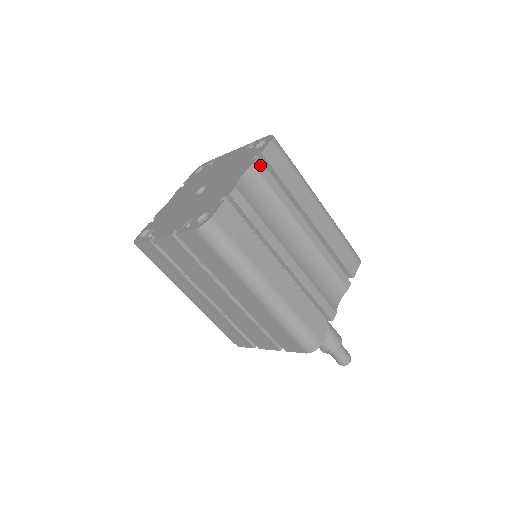
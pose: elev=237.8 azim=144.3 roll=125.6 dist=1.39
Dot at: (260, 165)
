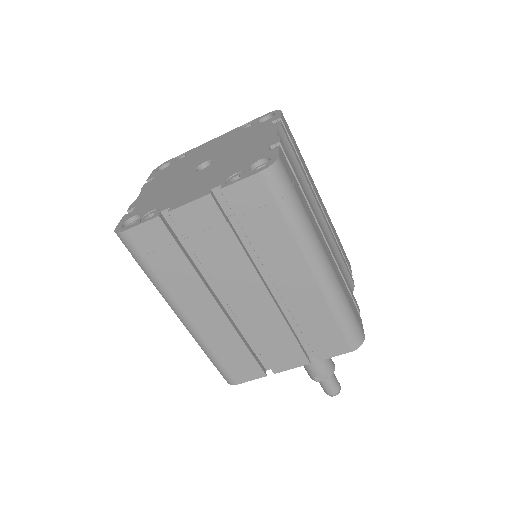
Dot at: (284, 129)
